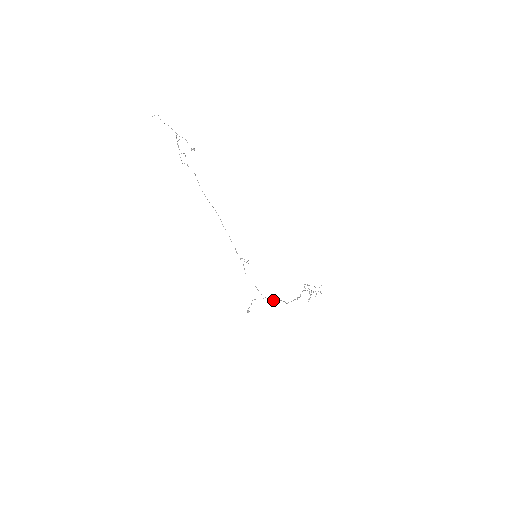
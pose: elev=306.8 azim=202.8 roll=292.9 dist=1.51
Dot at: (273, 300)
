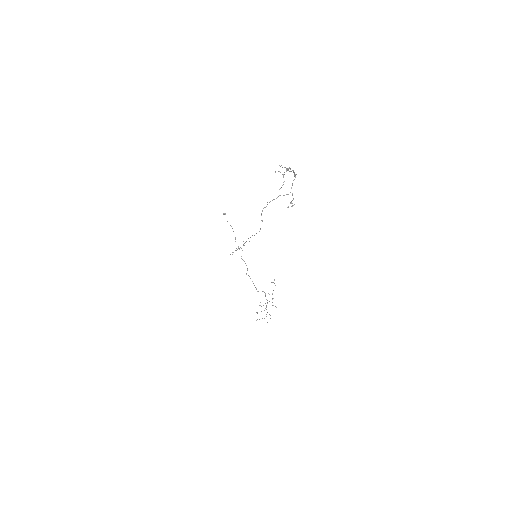
Dot at: occluded
